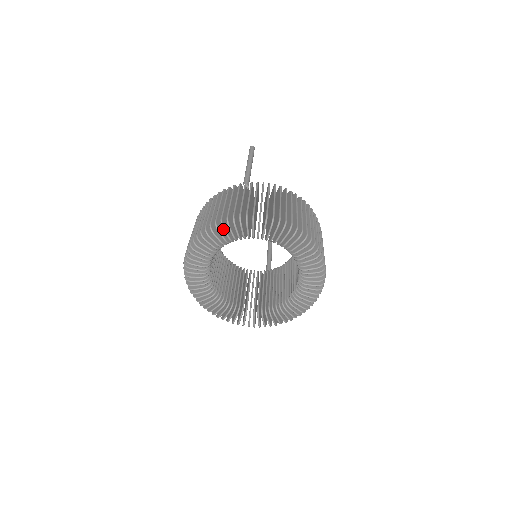
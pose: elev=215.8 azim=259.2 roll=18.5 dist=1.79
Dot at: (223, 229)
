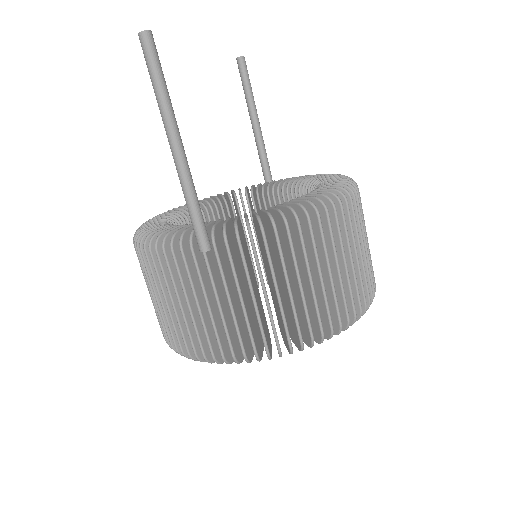
Dot at: (214, 362)
